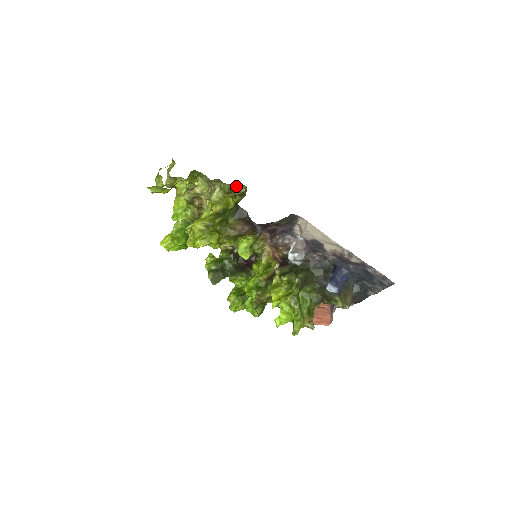
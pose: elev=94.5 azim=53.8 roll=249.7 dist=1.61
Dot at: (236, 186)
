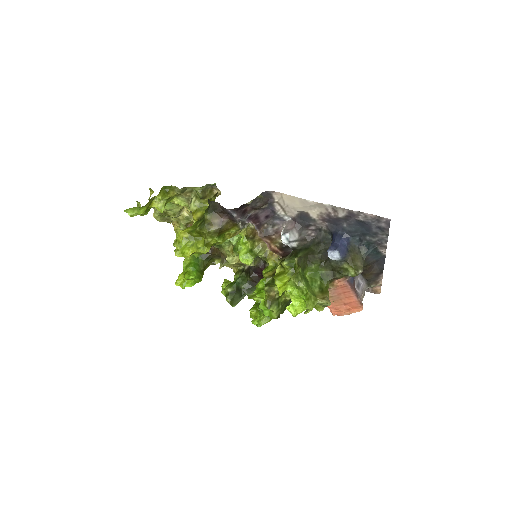
Dot at: (210, 190)
